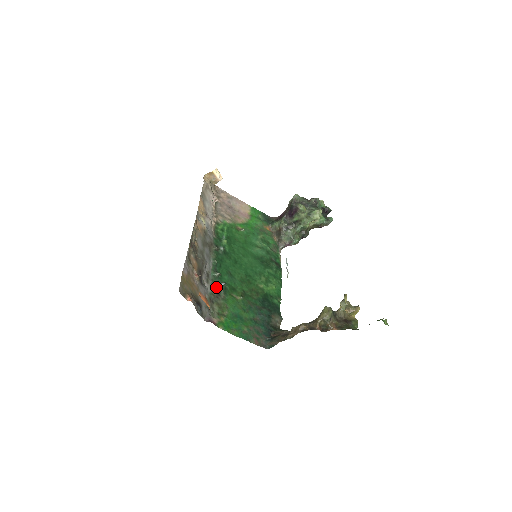
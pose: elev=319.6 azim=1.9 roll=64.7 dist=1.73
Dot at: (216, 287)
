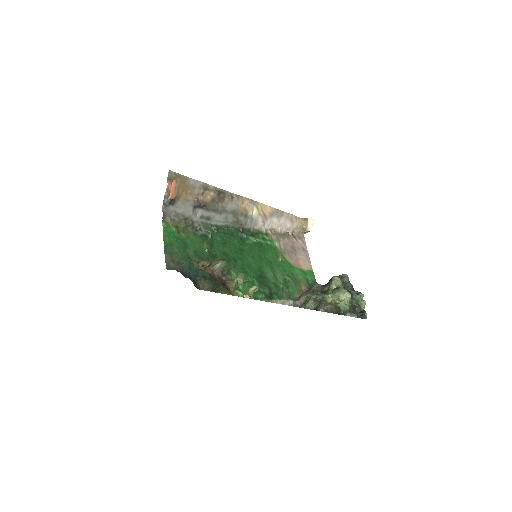
Dot at: (202, 227)
